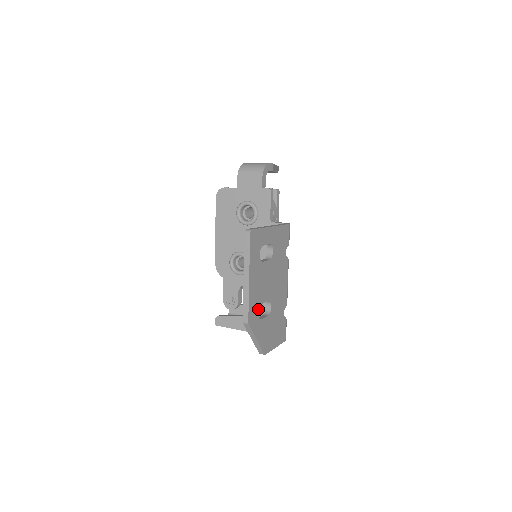
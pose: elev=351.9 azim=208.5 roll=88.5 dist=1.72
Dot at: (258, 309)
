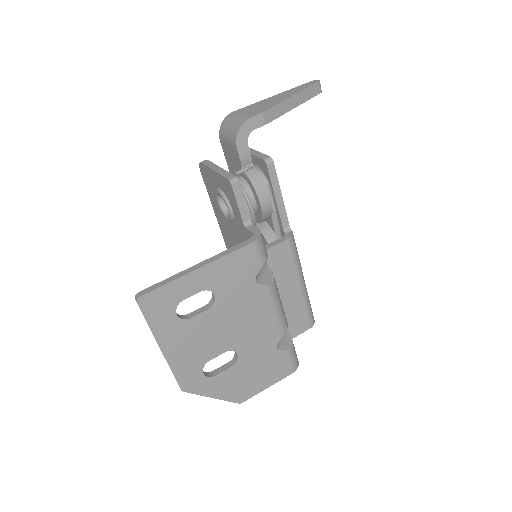
Dot at: (201, 369)
